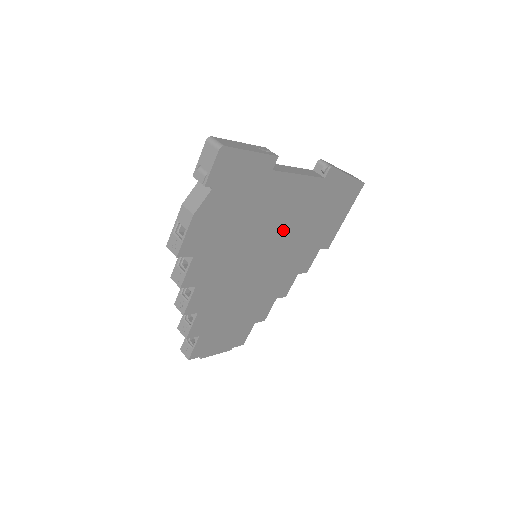
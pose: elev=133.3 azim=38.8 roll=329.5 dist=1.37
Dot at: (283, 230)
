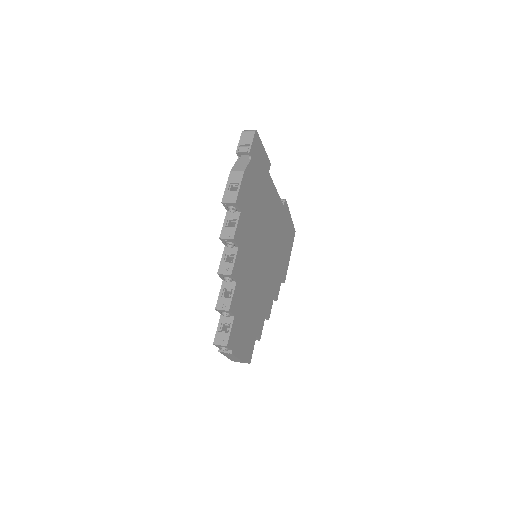
Dot at: (270, 235)
